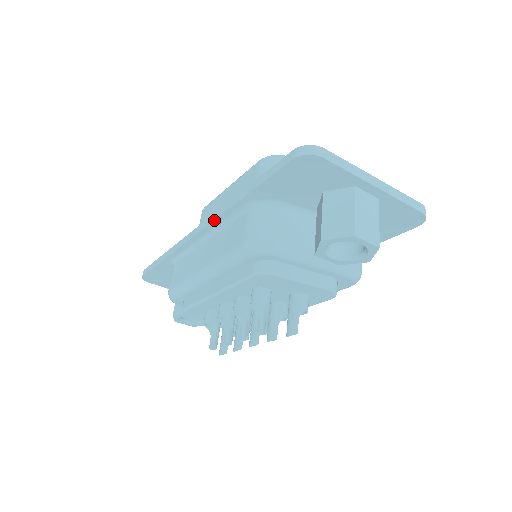
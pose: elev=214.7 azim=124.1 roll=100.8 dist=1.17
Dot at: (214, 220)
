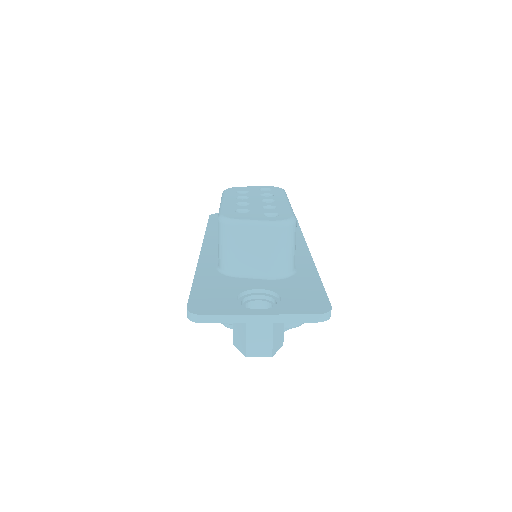
Dot at: occluded
